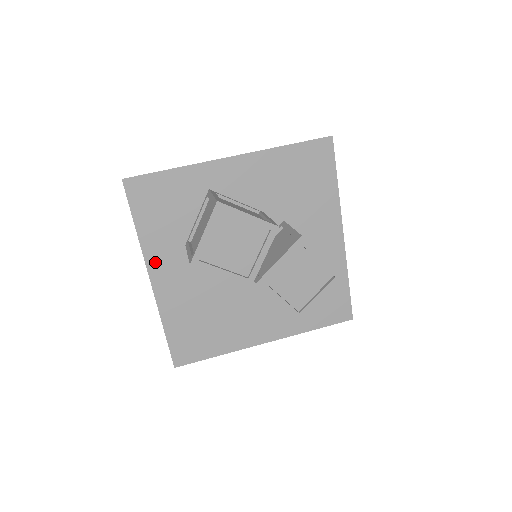
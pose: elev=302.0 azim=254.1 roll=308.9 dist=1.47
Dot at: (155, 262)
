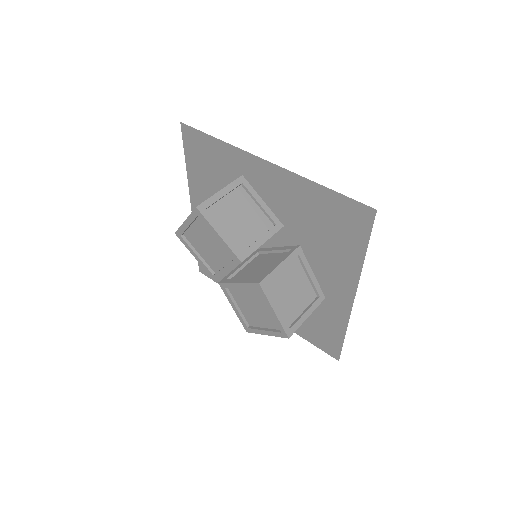
Dot at: (196, 198)
